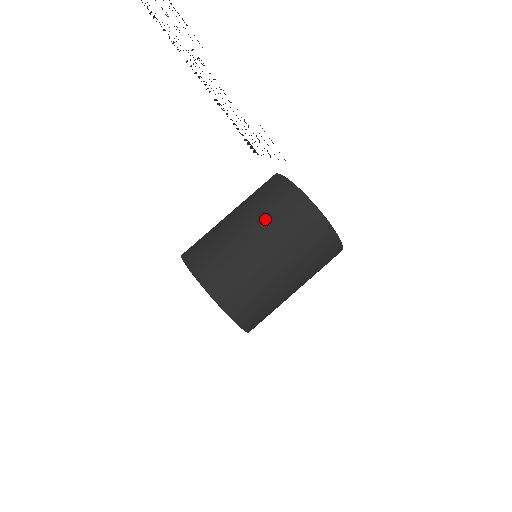
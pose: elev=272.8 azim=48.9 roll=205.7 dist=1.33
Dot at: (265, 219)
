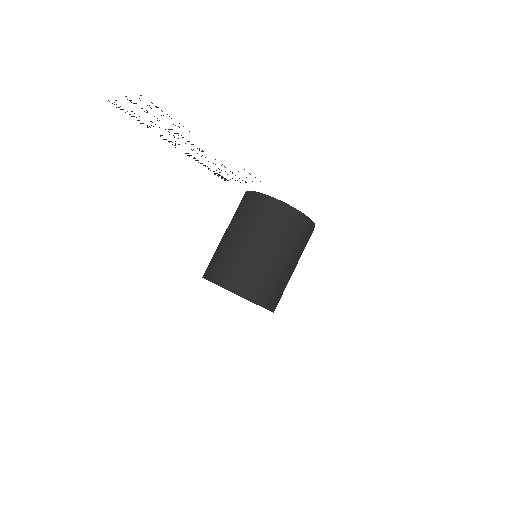
Dot at: (261, 229)
